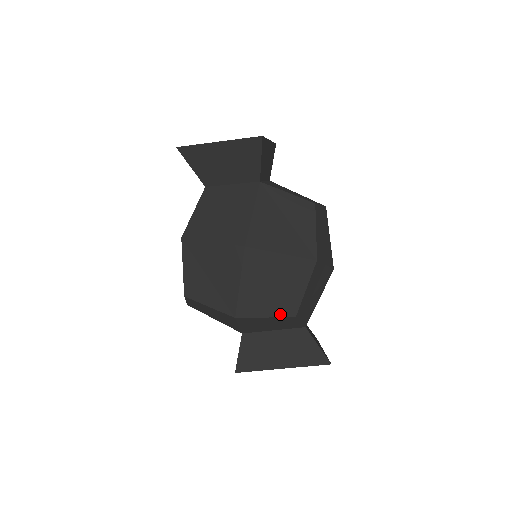
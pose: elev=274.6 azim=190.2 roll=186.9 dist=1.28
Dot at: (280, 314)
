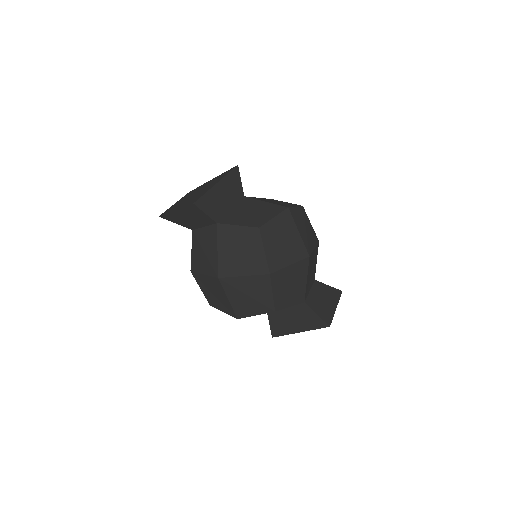
Dot at: (264, 312)
